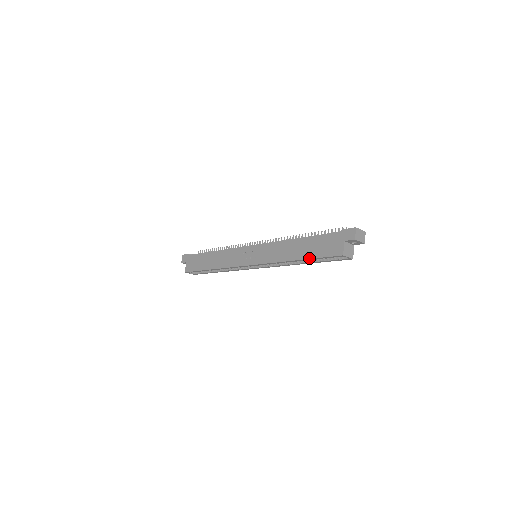
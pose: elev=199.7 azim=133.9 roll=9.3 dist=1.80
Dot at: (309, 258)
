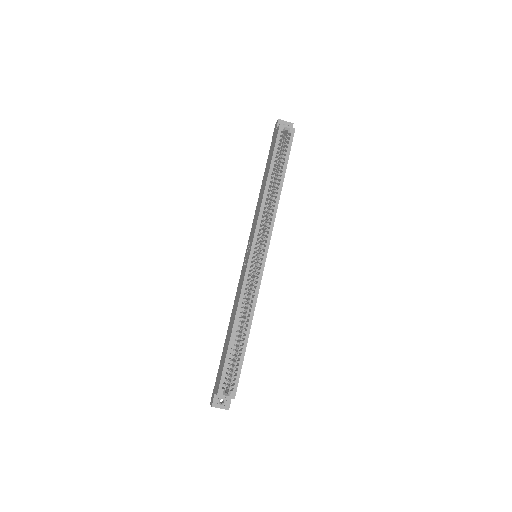
Dot at: (270, 163)
